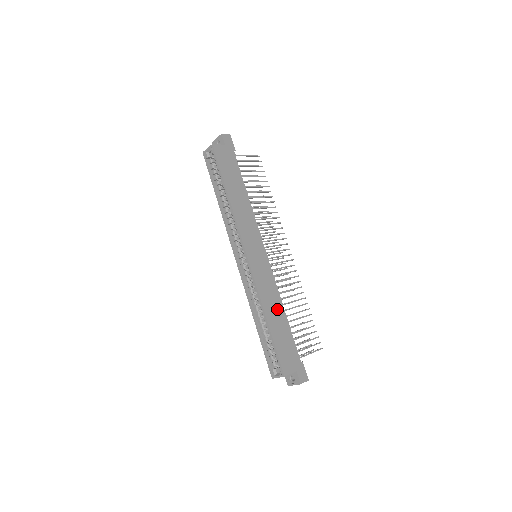
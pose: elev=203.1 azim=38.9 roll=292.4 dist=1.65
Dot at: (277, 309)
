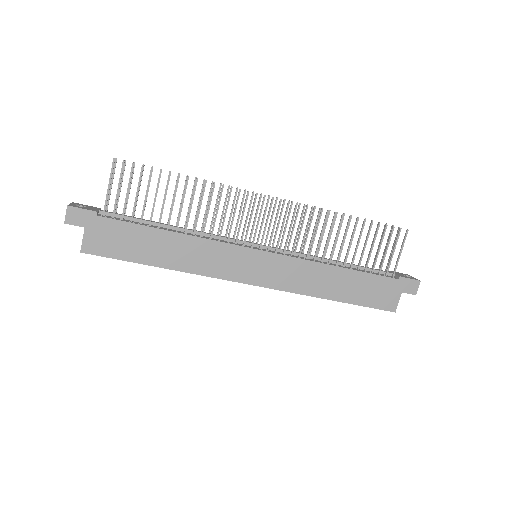
Dot at: (330, 277)
